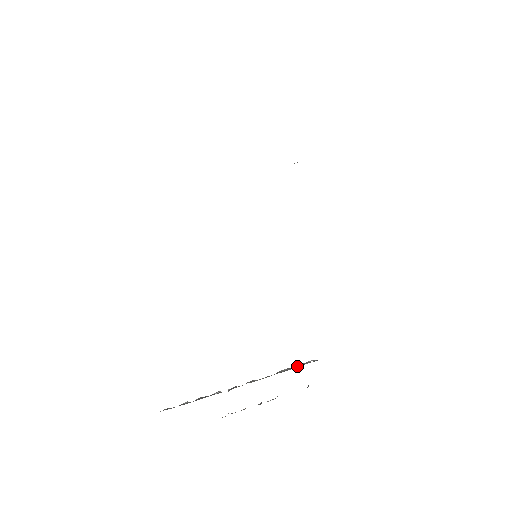
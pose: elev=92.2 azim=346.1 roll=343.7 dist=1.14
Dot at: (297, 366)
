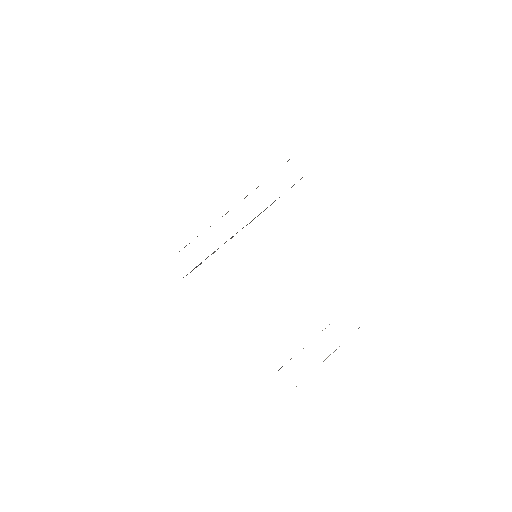
Dot at: occluded
